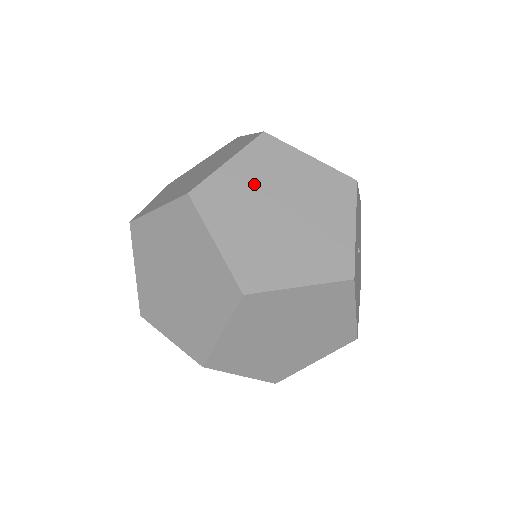
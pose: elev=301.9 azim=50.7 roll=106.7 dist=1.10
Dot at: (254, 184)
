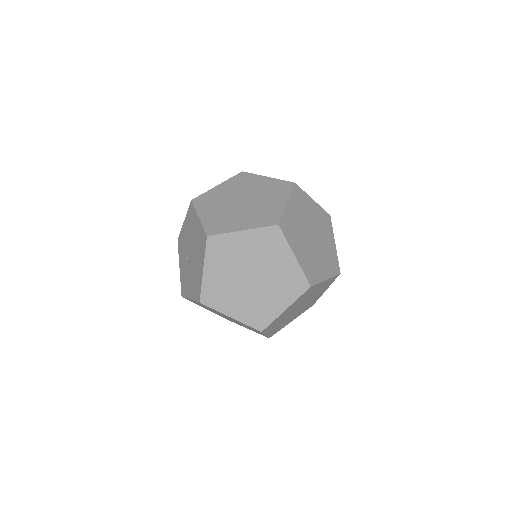
Dot at: (299, 218)
